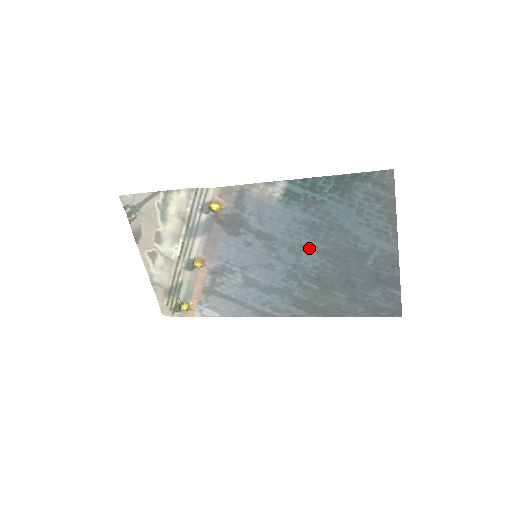
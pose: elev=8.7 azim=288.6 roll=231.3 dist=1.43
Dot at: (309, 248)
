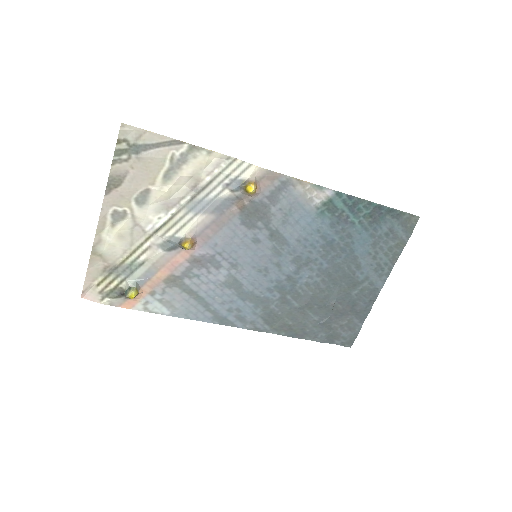
Dot at: (313, 263)
